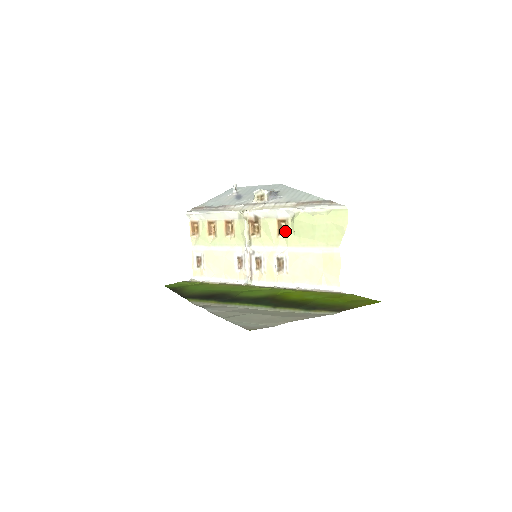
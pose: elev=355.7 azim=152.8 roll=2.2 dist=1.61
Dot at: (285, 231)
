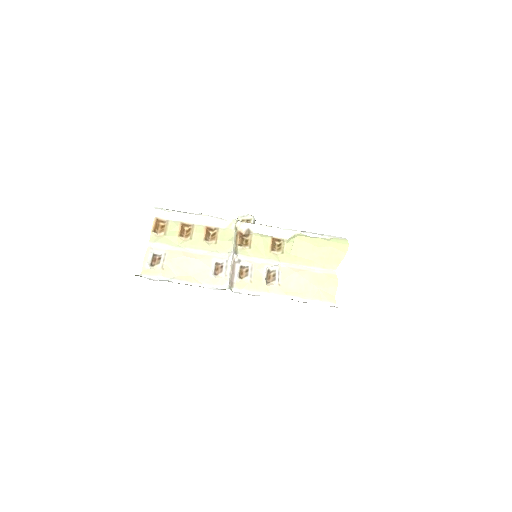
Dot at: (279, 249)
